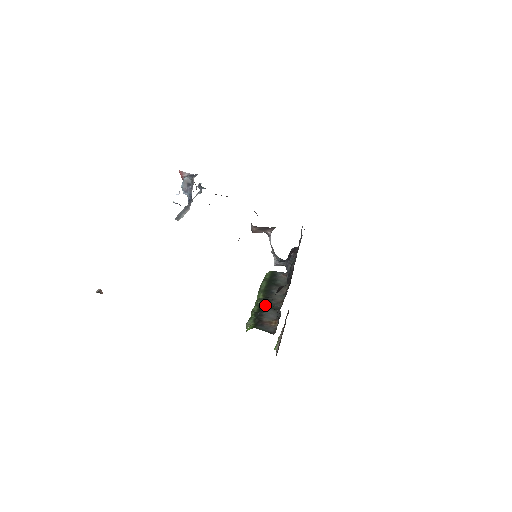
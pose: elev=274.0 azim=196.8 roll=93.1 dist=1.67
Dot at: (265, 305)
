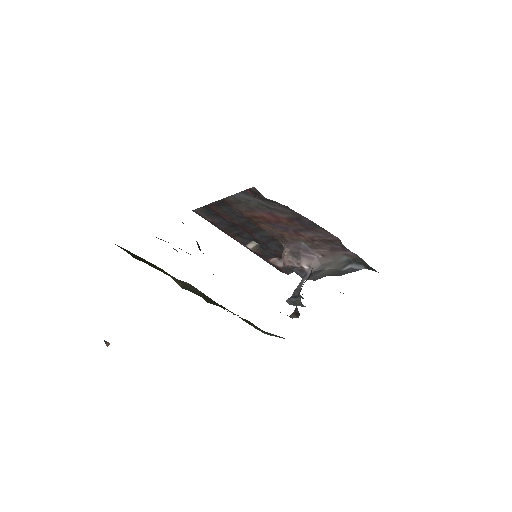
Dot at: occluded
